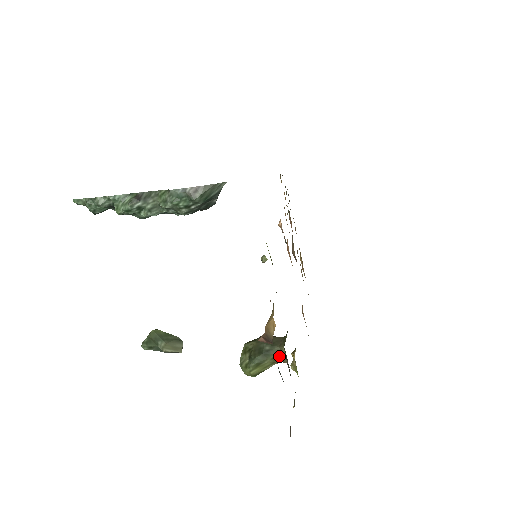
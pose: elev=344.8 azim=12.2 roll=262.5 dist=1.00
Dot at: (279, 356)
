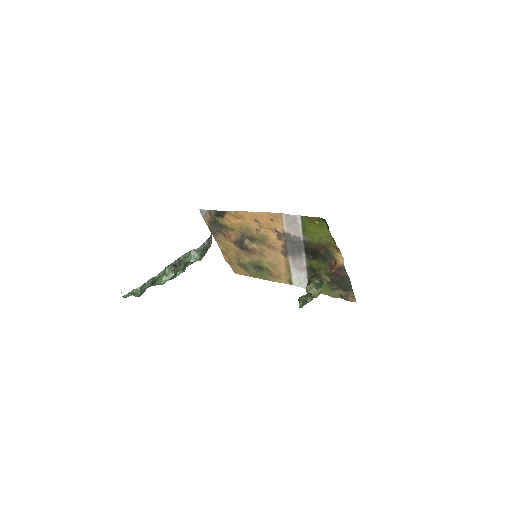
Dot at: (324, 280)
